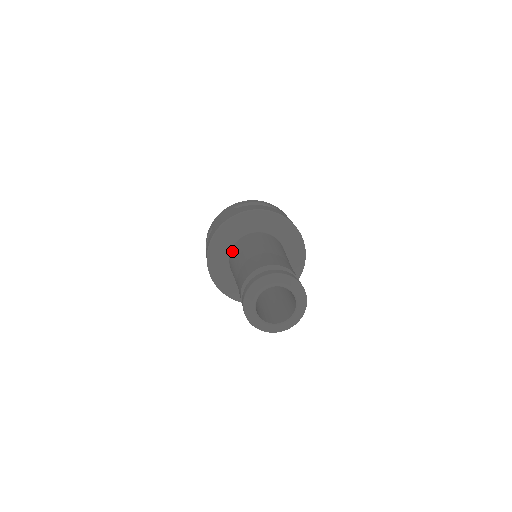
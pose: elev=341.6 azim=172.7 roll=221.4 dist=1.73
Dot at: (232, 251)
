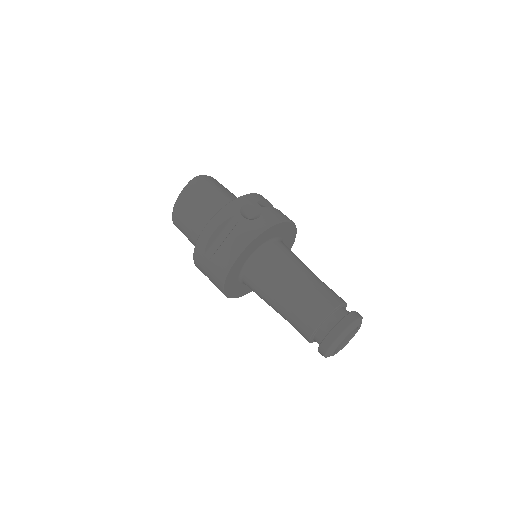
Dot at: occluded
